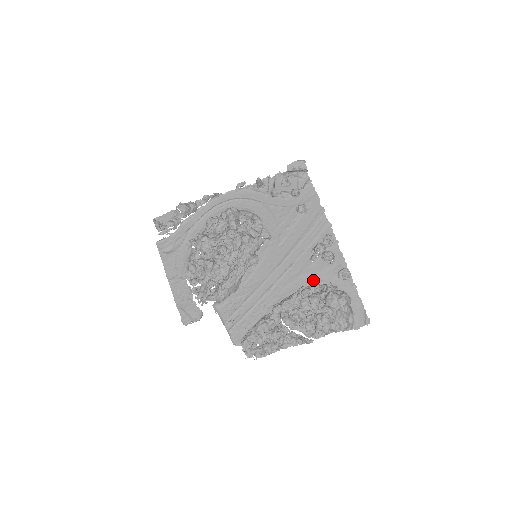
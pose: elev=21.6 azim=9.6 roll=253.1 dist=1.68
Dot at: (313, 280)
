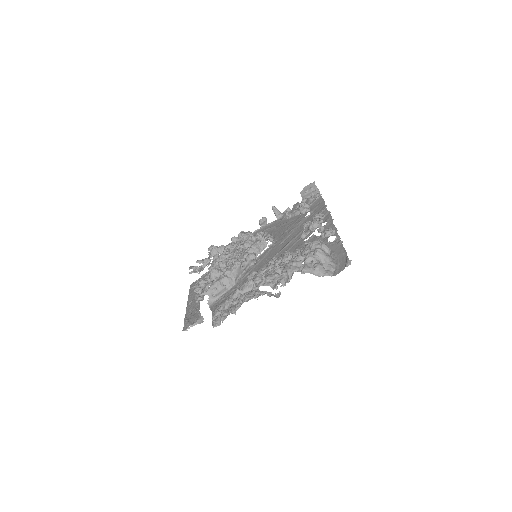
Dot at: occluded
